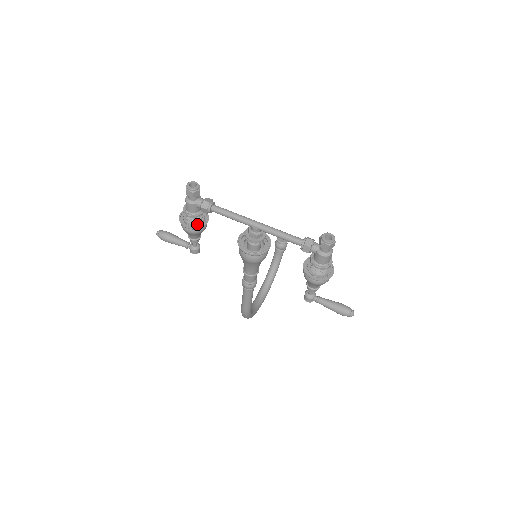
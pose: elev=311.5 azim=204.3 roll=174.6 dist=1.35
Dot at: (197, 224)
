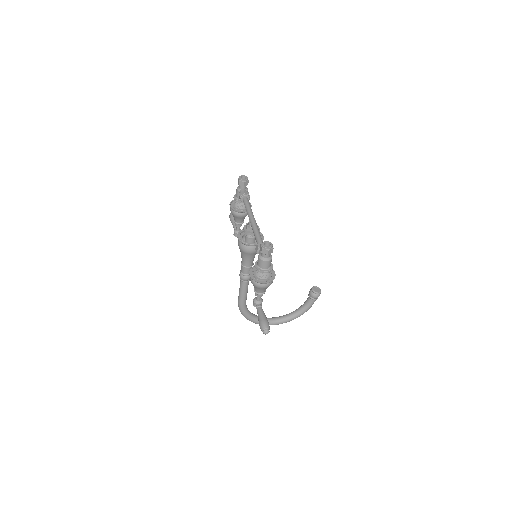
Dot at: (237, 208)
